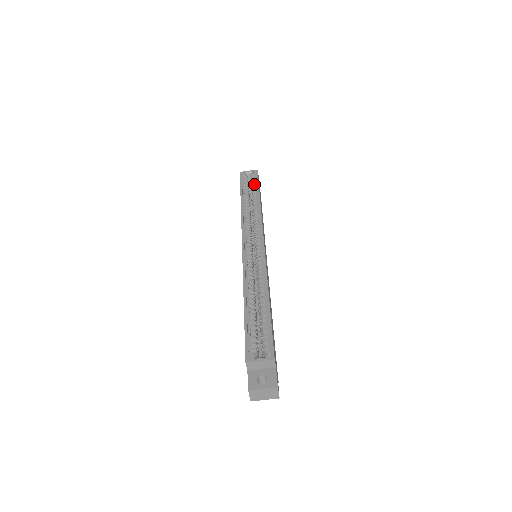
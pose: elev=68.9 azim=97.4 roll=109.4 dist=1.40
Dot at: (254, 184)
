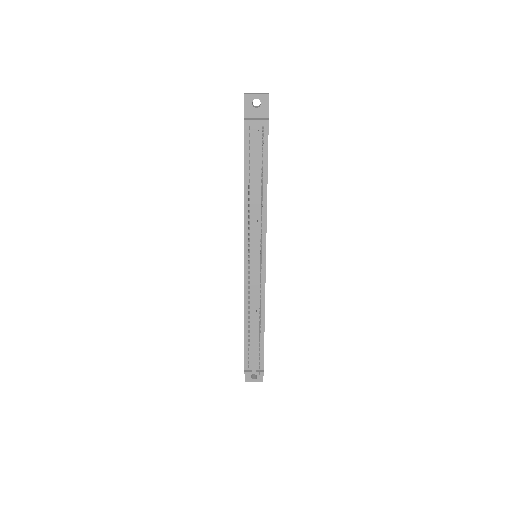
Dot at: occluded
